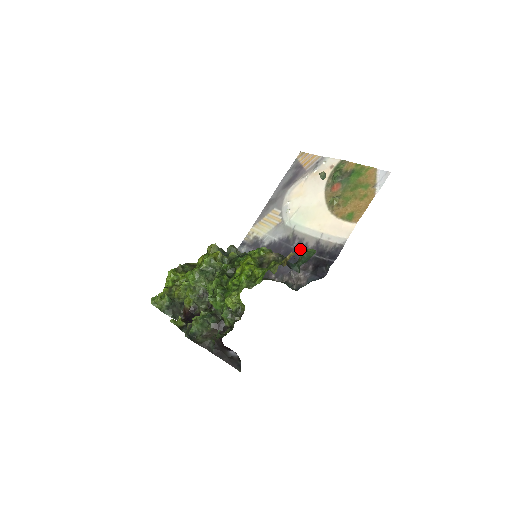
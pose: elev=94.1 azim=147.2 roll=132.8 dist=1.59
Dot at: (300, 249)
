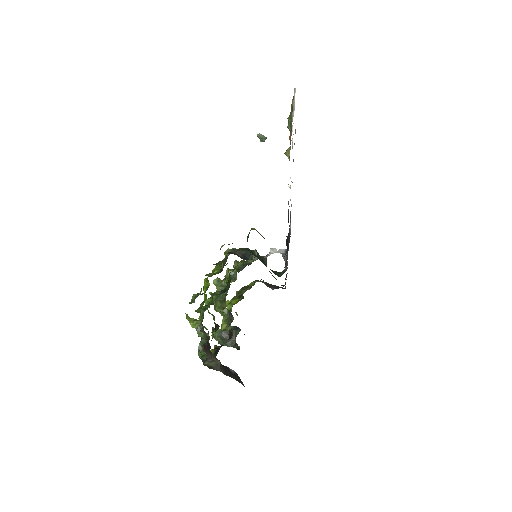
Dot at: occluded
